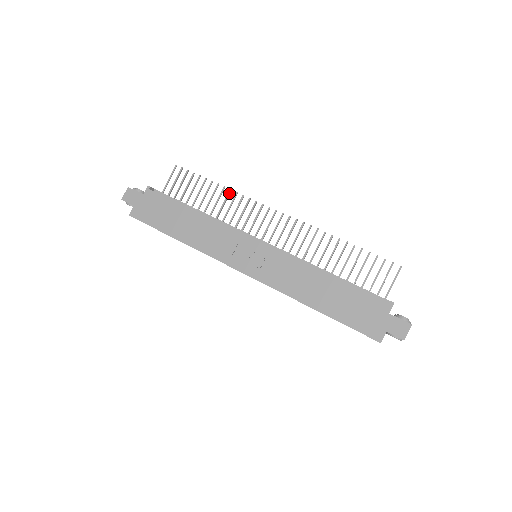
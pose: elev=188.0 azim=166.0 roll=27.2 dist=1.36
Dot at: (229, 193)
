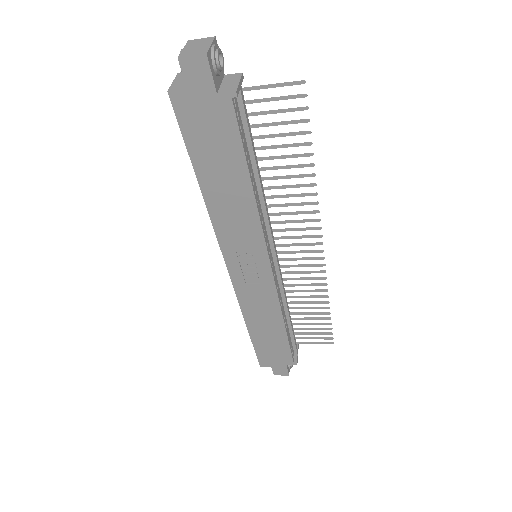
Dot at: (310, 186)
